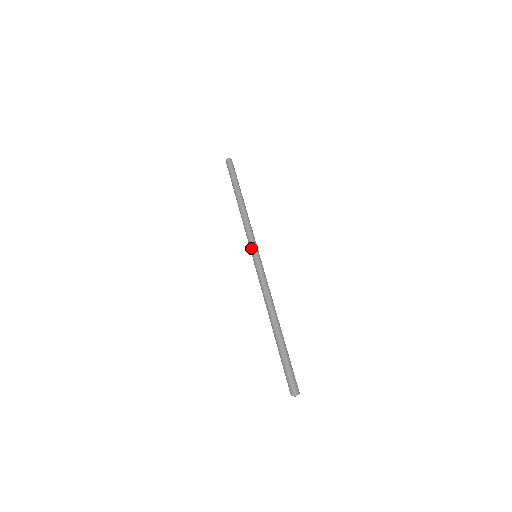
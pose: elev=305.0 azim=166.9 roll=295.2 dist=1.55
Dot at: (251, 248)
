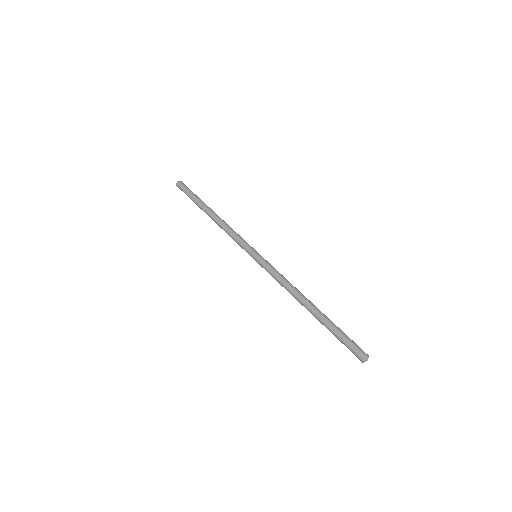
Dot at: (247, 252)
